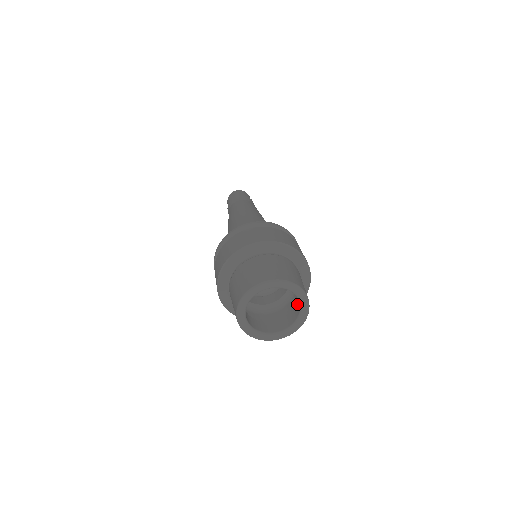
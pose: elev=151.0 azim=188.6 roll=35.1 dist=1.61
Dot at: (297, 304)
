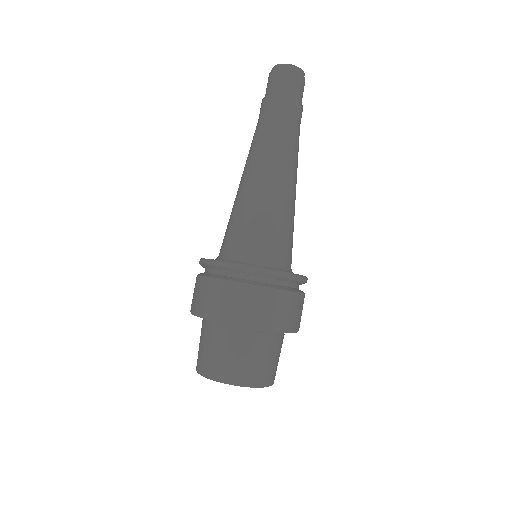
Dot at: occluded
